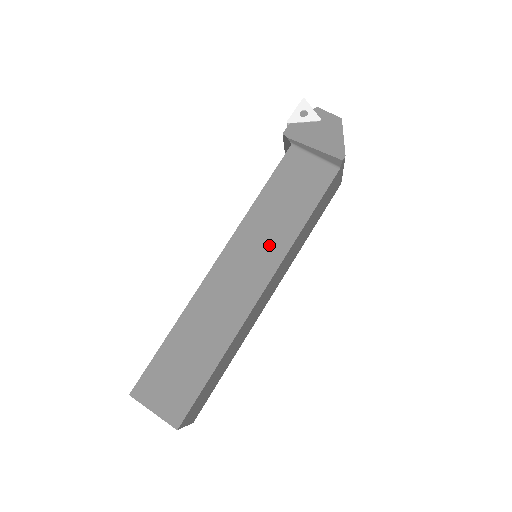
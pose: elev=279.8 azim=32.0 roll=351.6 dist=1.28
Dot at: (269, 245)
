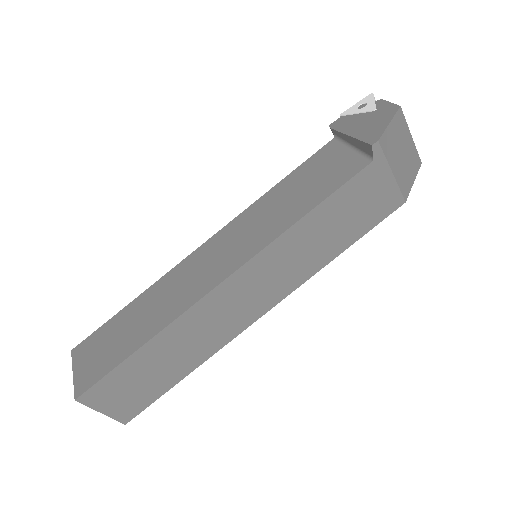
Dot at: (256, 234)
